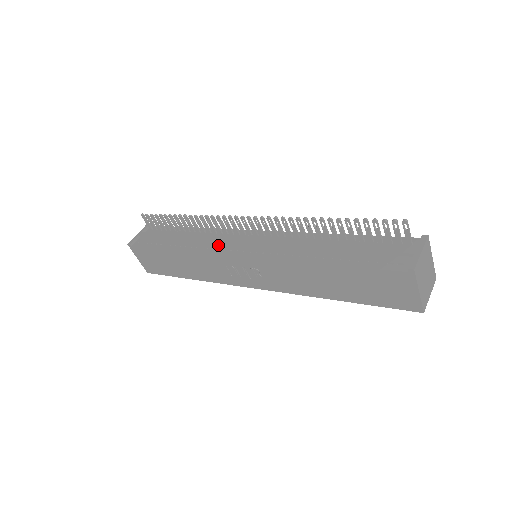
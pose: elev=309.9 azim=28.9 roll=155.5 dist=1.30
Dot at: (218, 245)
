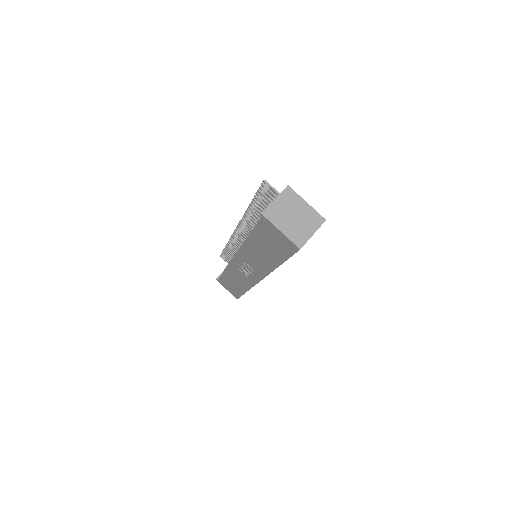
Dot at: occluded
